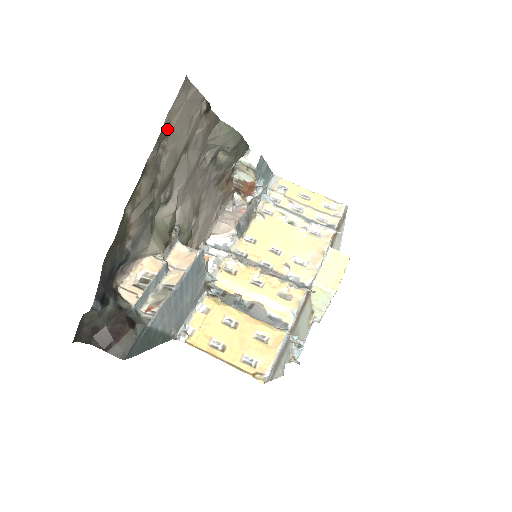
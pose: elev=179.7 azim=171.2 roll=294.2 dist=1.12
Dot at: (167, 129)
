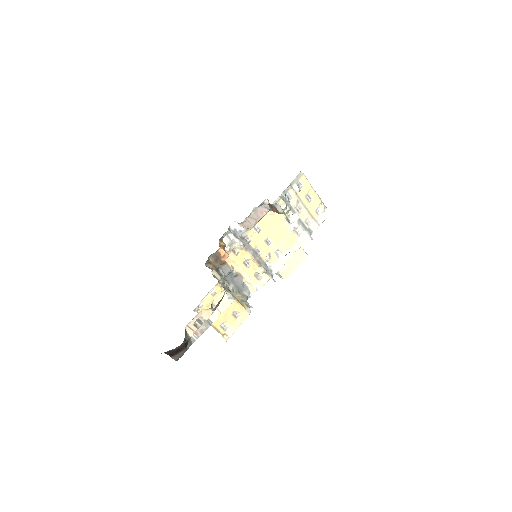
Dot at: occluded
